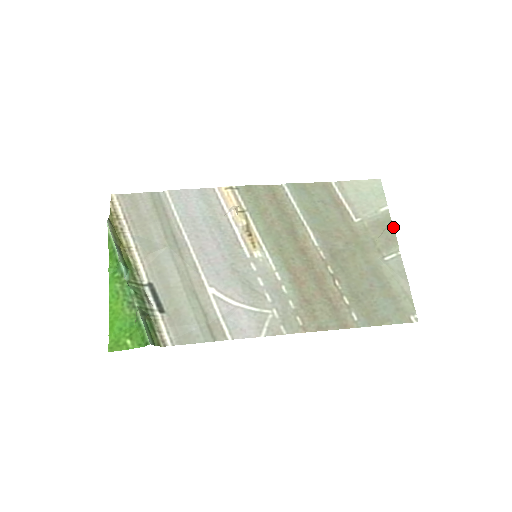
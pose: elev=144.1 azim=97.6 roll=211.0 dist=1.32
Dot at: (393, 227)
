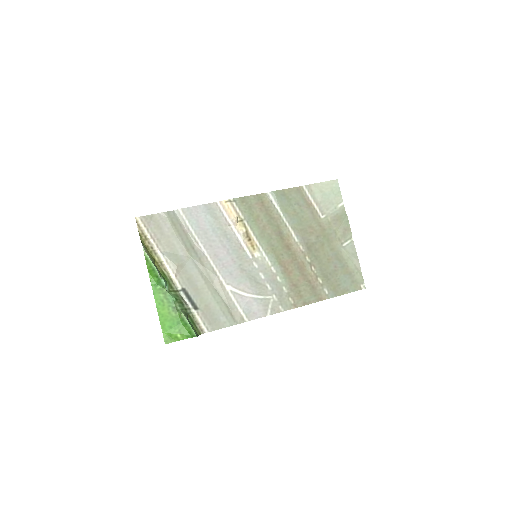
Dot at: occluded
